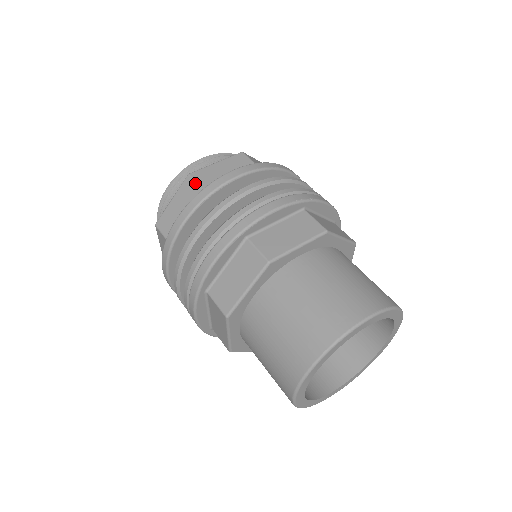
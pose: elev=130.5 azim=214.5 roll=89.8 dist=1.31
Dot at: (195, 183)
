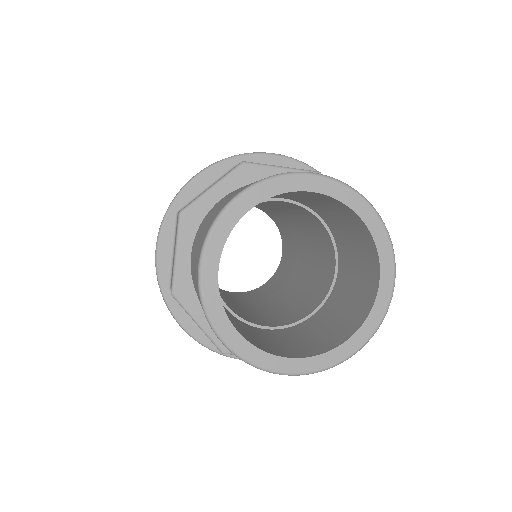
Dot at: occluded
